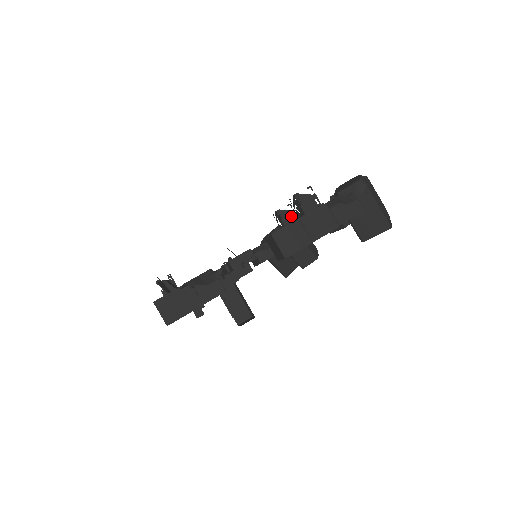
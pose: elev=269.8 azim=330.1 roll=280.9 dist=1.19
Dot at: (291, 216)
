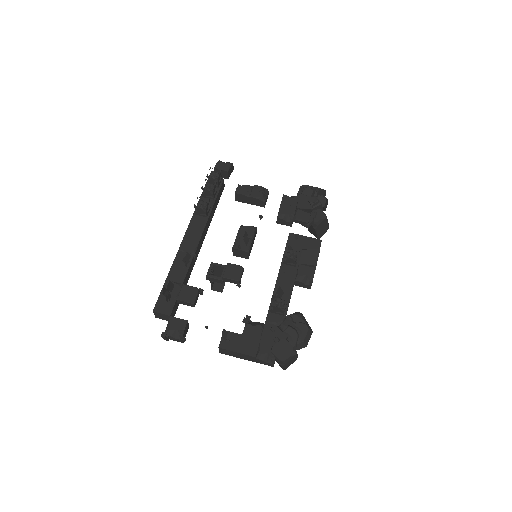
Dot at: (292, 263)
